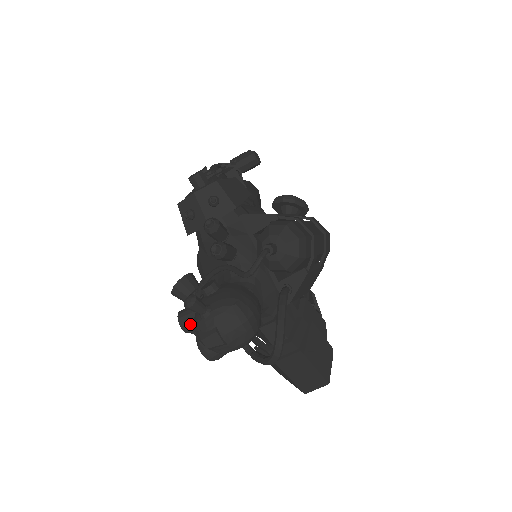
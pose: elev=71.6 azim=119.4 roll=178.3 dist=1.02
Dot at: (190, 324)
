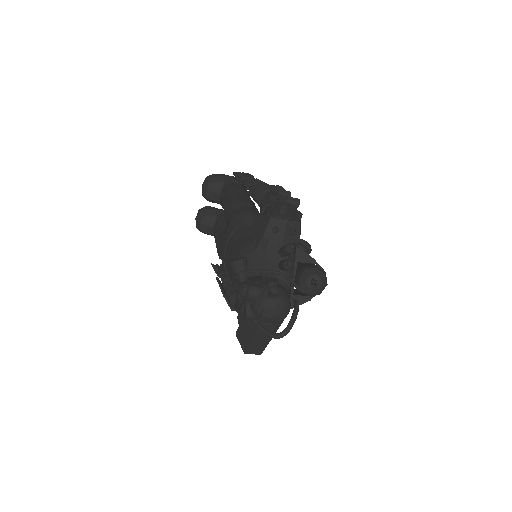
Dot at: (255, 296)
